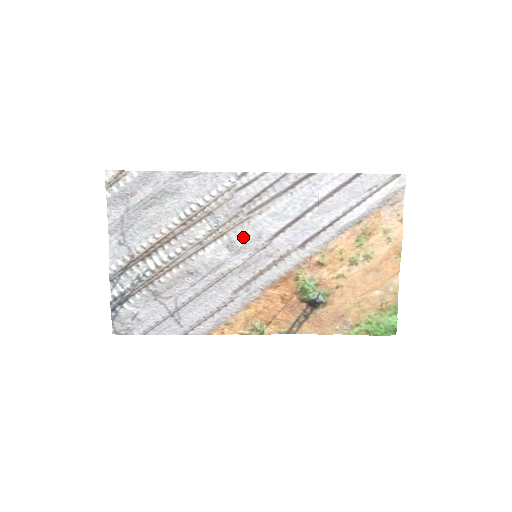
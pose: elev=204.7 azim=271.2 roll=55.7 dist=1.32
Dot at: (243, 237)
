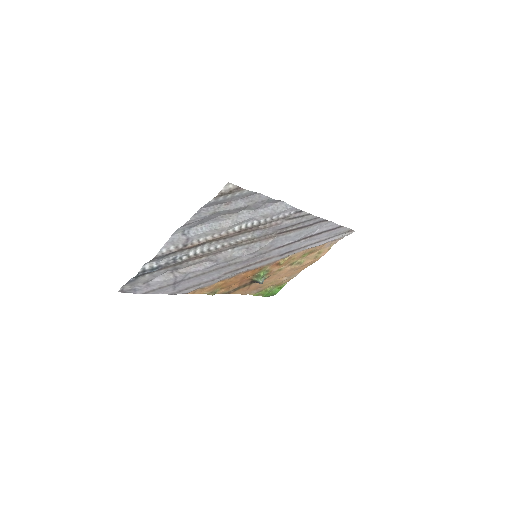
Dot at: (262, 246)
